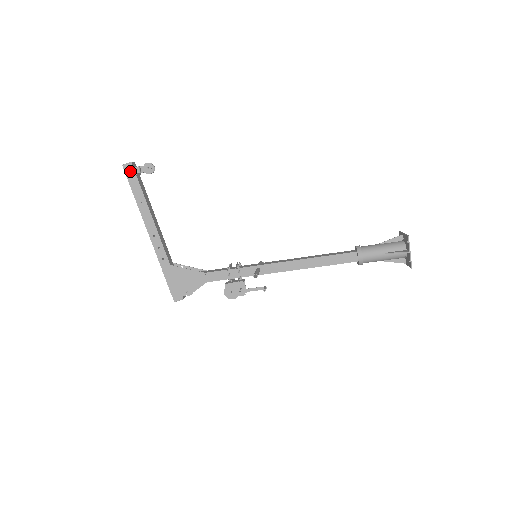
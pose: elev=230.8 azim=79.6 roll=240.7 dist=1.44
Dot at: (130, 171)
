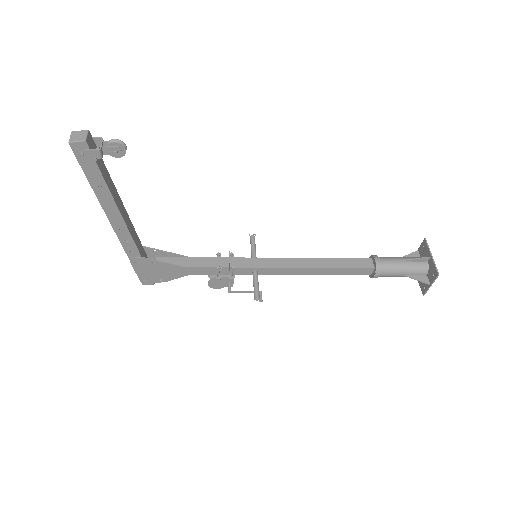
Dot at: (84, 154)
